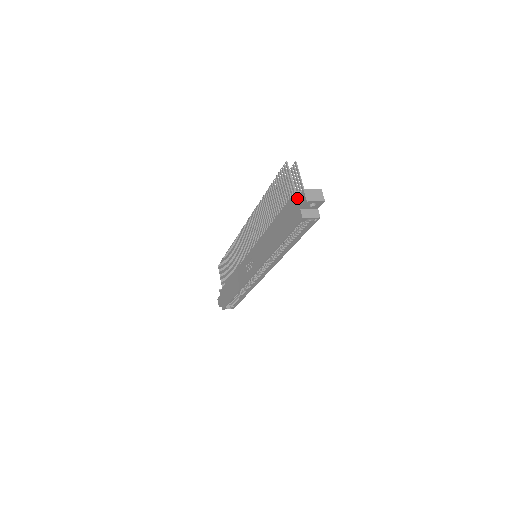
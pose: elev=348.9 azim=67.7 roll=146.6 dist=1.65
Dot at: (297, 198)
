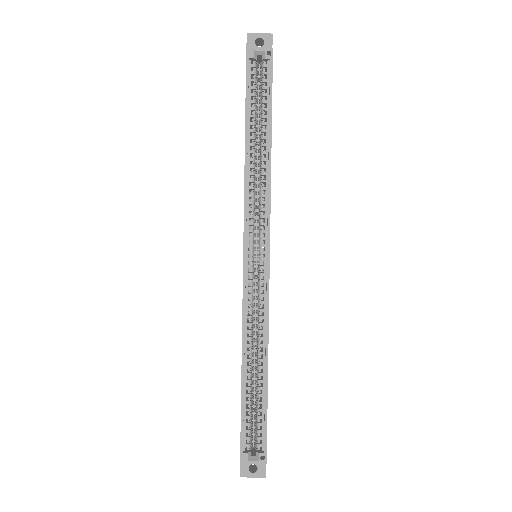
Dot at: occluded
